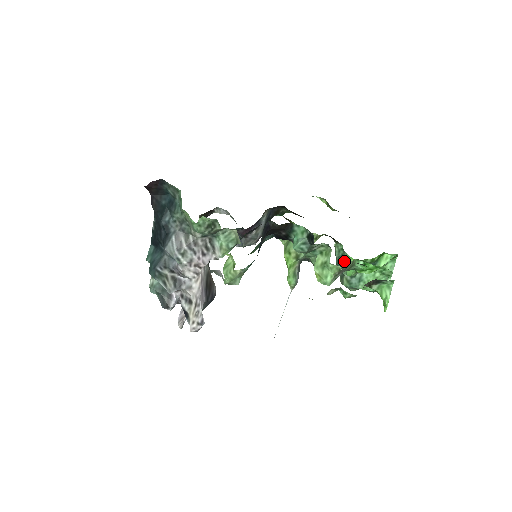
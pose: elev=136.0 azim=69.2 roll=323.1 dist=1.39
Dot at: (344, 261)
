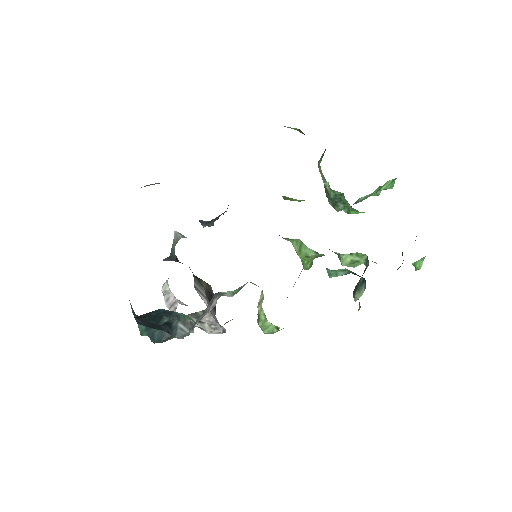
Dot at: (343, 203)
